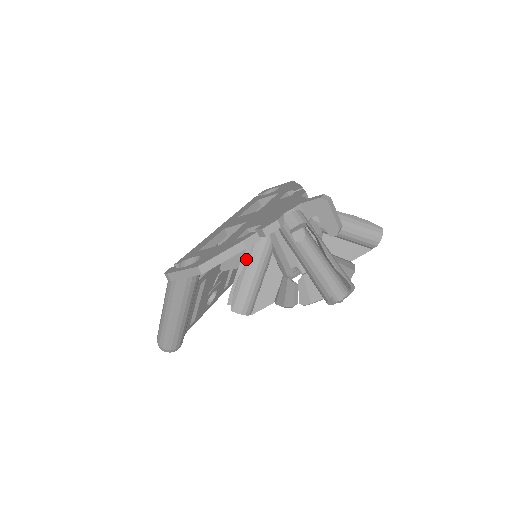
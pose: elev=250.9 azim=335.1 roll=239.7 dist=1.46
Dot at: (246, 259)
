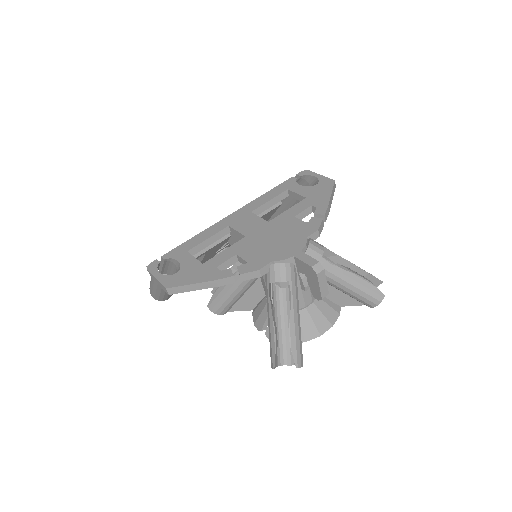
Dot at: (236, 267)
